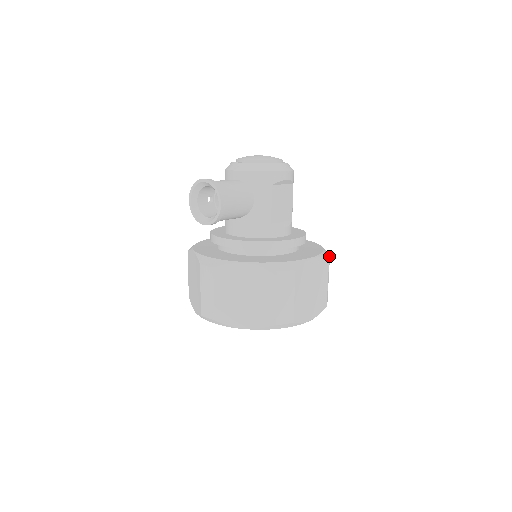
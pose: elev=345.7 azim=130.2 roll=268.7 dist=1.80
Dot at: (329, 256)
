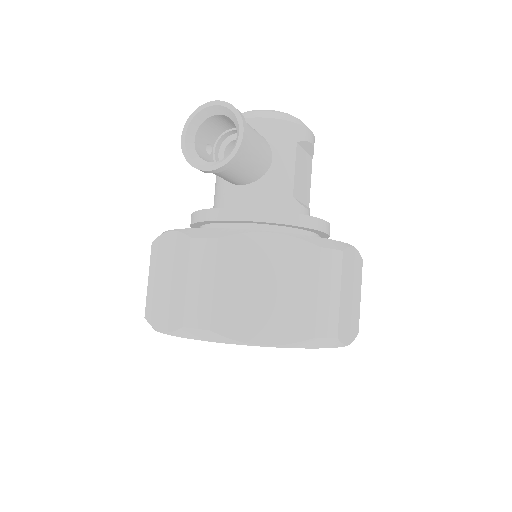
Dot at: occluded
